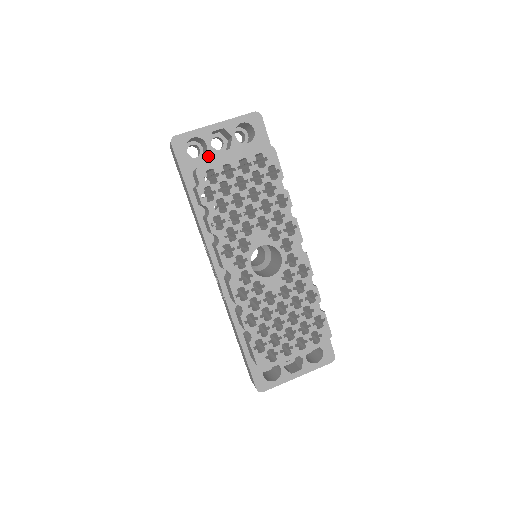
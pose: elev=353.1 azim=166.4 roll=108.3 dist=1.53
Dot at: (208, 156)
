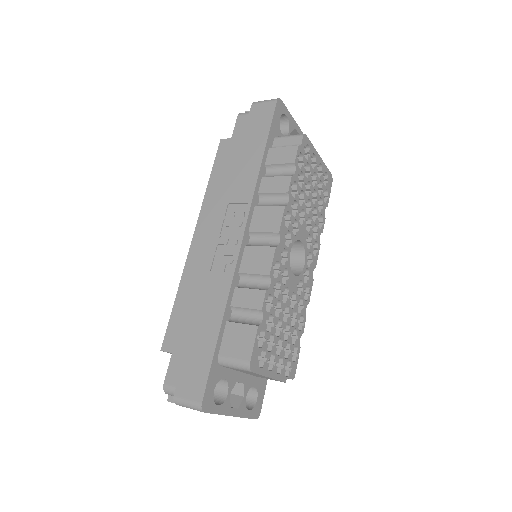
Dot at: occluded
